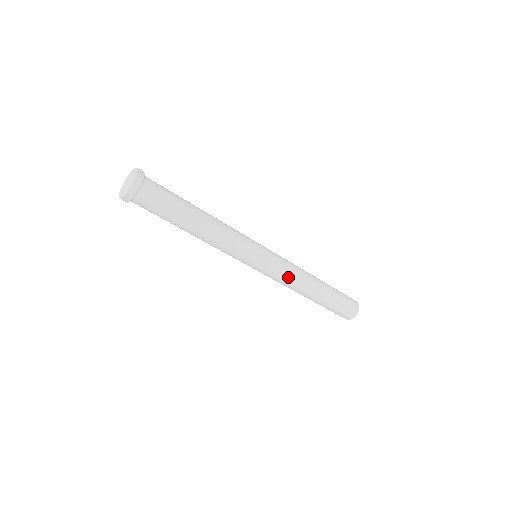
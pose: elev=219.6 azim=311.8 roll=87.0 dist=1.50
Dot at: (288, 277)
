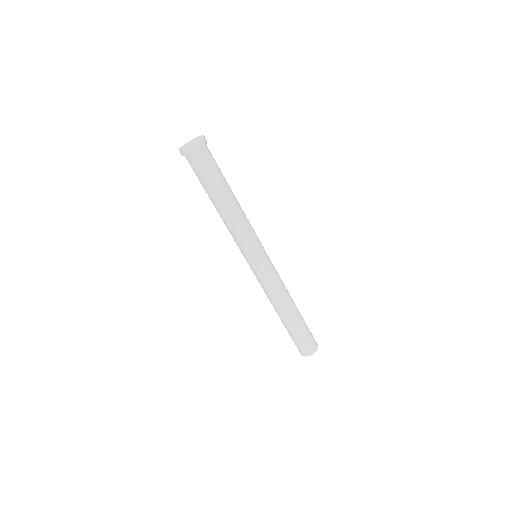
Dot at: (280, 280)
